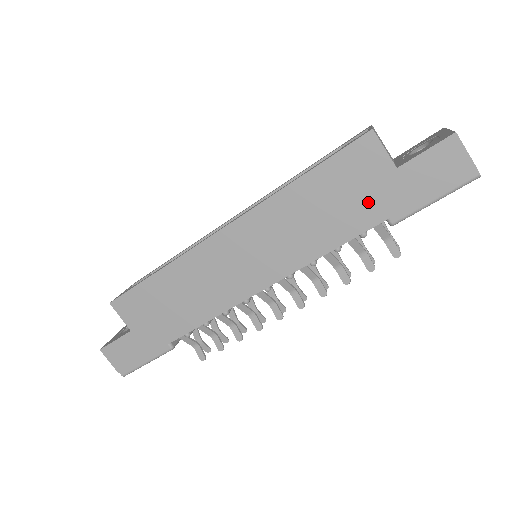
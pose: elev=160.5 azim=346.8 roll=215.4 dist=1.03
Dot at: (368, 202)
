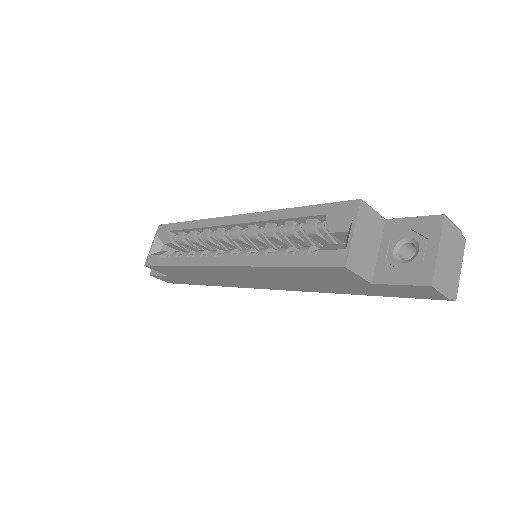
Dot at: (346, 287)
